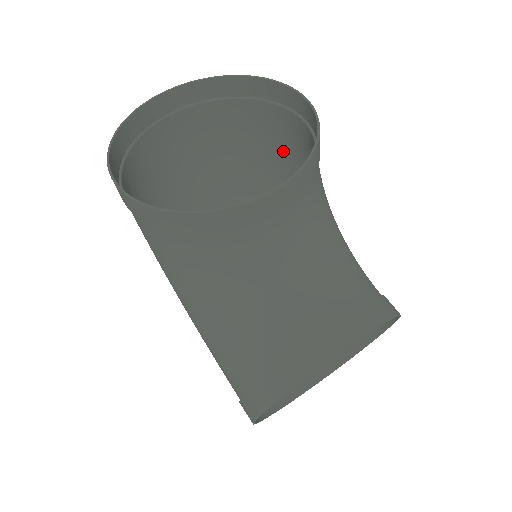
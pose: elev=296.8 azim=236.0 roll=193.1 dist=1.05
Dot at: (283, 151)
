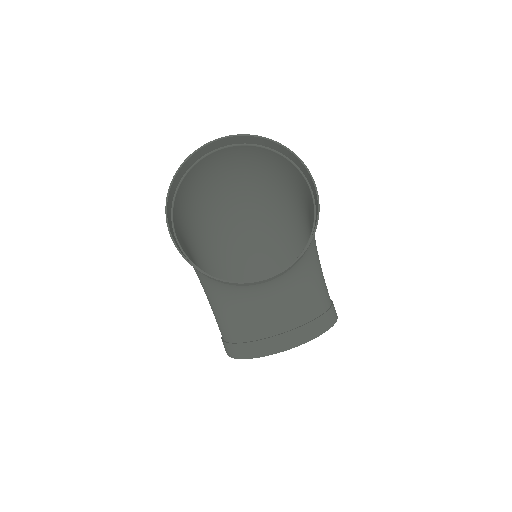
Dot at: (298, 189)
